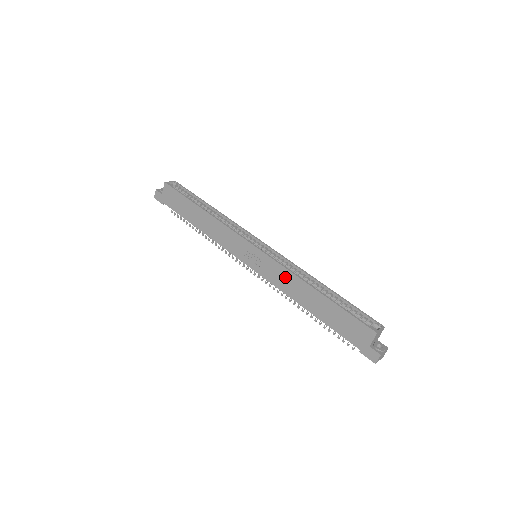
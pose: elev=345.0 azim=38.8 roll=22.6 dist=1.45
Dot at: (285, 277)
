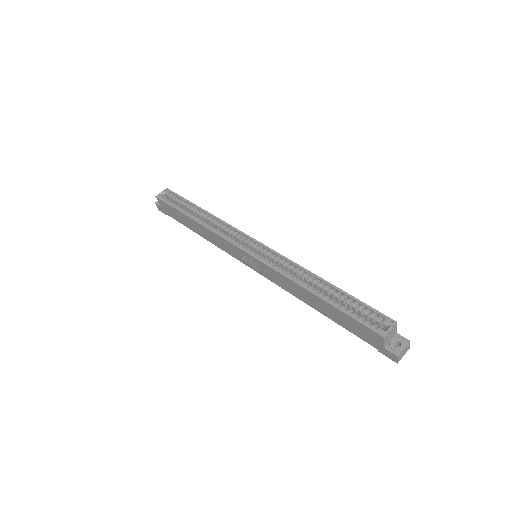
Dot at: (283, 281)
